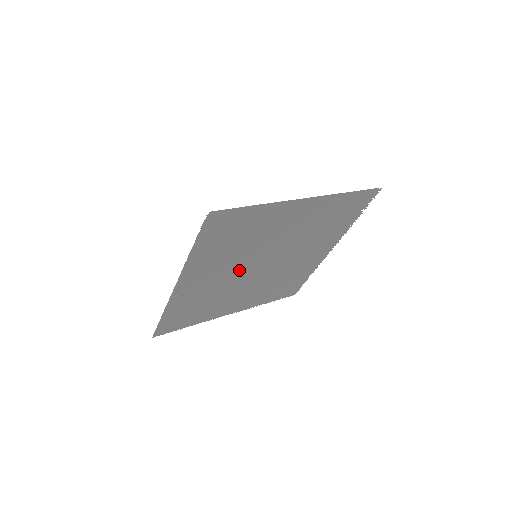
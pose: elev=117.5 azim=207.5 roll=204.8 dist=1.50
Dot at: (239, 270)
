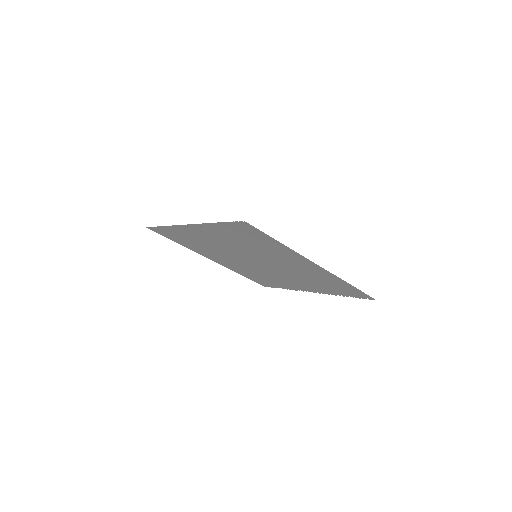
Dot at: (238, 251)
